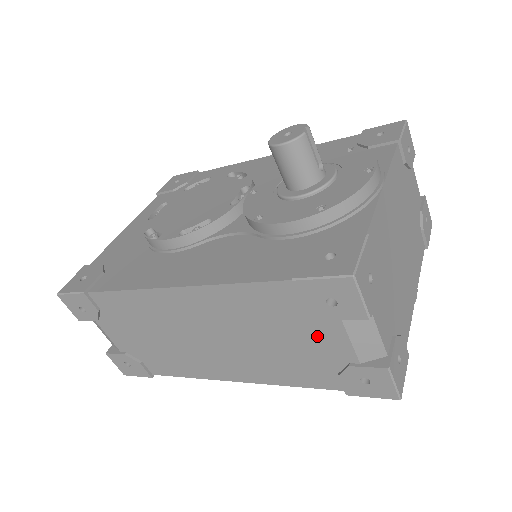
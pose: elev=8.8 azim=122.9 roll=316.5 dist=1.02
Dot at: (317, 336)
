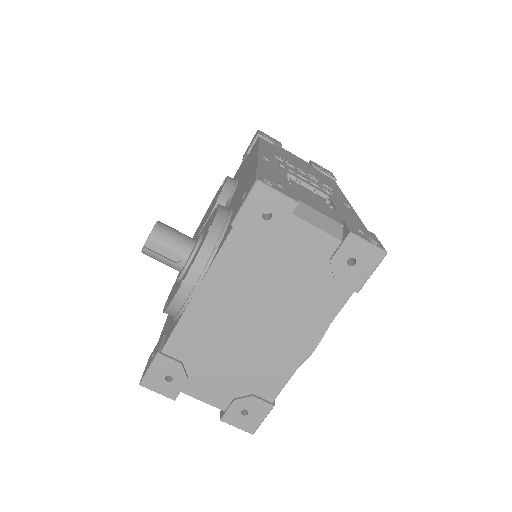
Dot at: occluded
